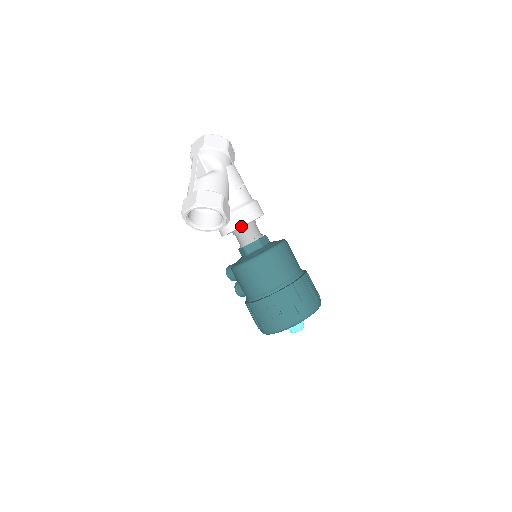
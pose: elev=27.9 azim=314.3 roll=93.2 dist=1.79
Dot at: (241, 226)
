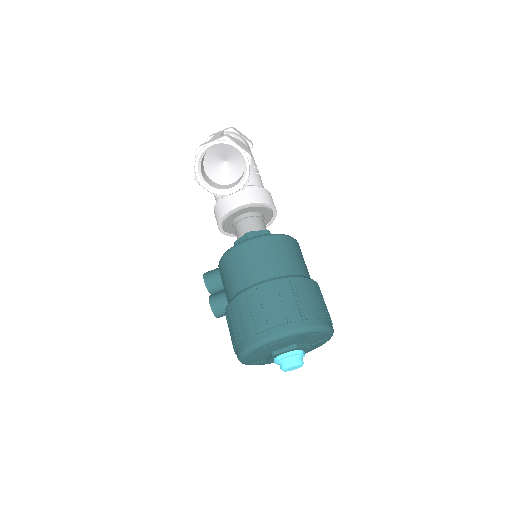
Dot at: (256, 202)
